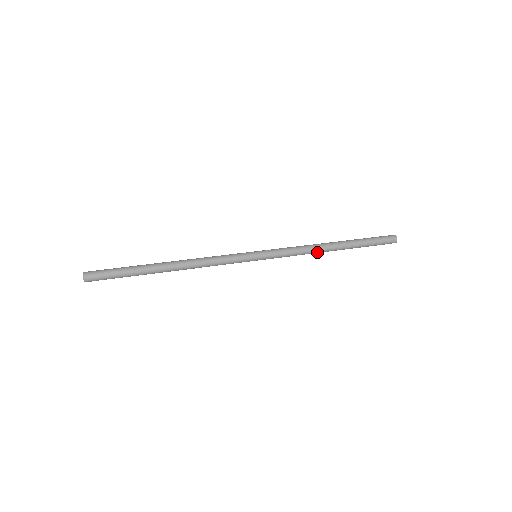
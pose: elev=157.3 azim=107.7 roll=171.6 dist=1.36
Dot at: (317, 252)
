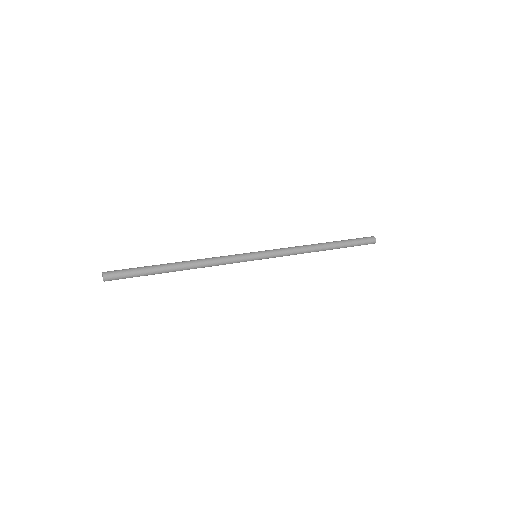
Dot at: (309, 249)
